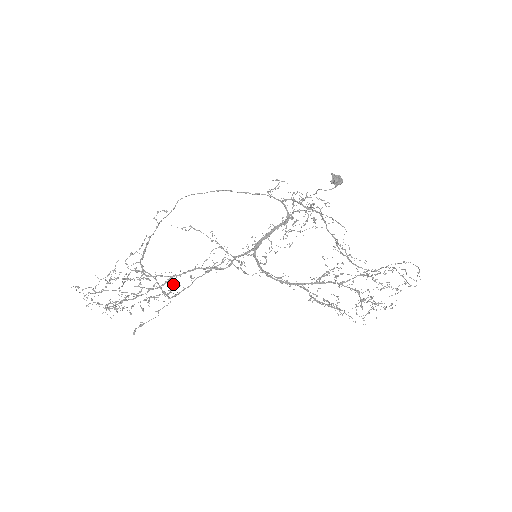
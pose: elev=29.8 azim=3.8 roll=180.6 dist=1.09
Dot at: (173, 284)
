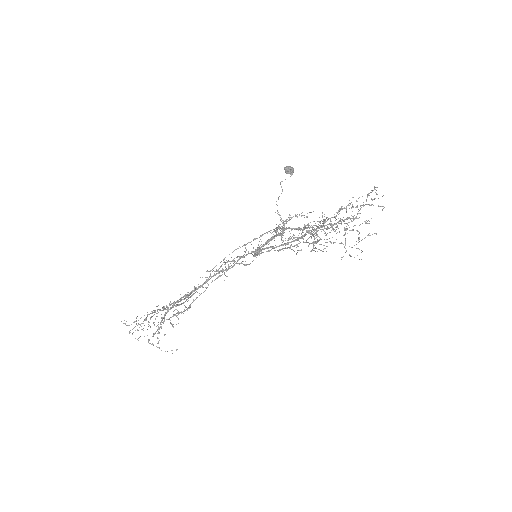
Dot at: (191, 292)
